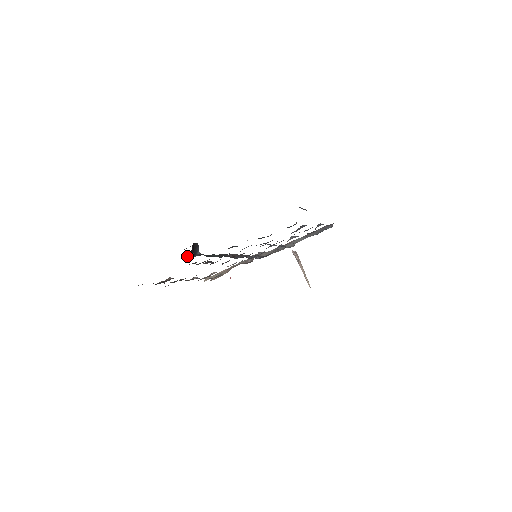
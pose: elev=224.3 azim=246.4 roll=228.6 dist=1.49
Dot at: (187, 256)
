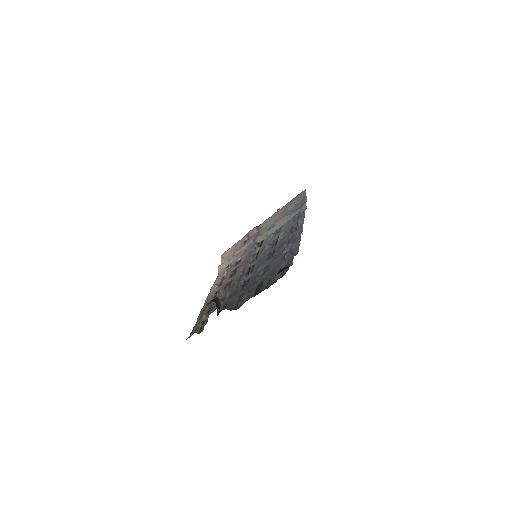
Dot at: occluded
